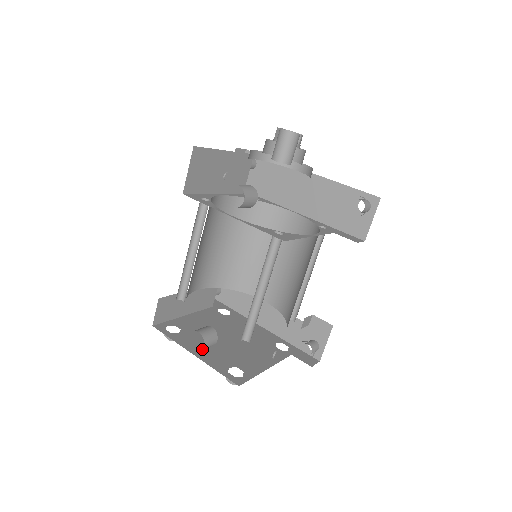
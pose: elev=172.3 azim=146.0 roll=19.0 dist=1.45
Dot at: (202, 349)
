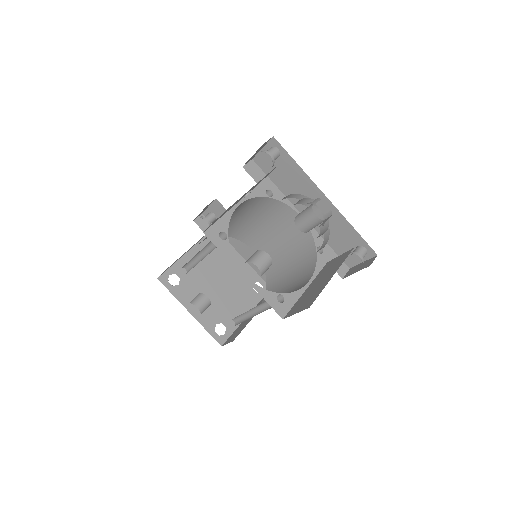
Dot at: occluded
